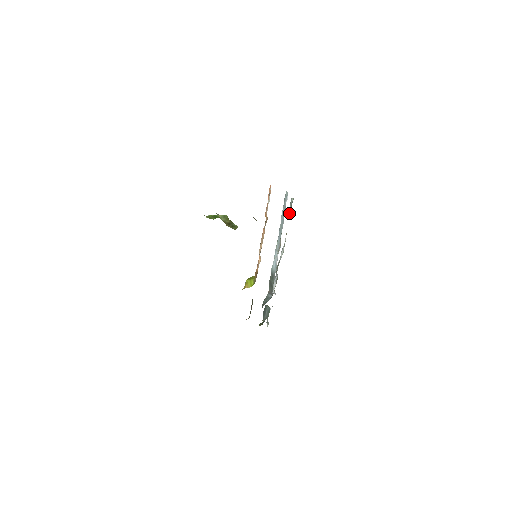
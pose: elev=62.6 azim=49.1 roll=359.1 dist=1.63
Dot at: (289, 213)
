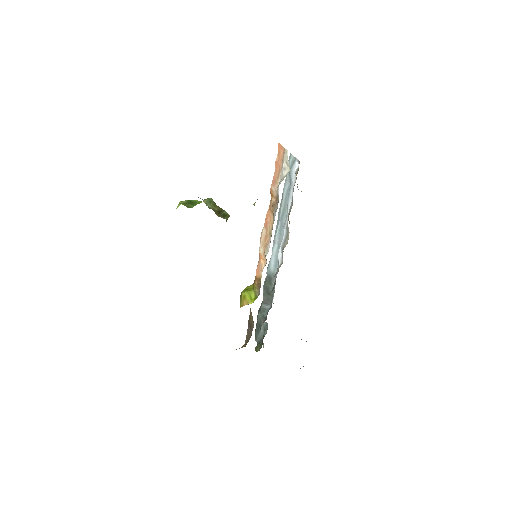
Dot at: (297, 187)
